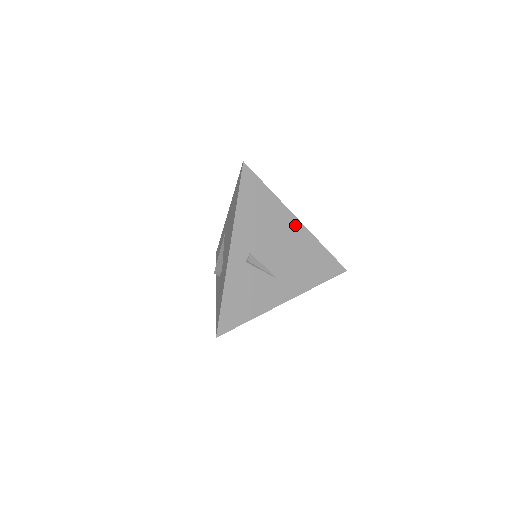
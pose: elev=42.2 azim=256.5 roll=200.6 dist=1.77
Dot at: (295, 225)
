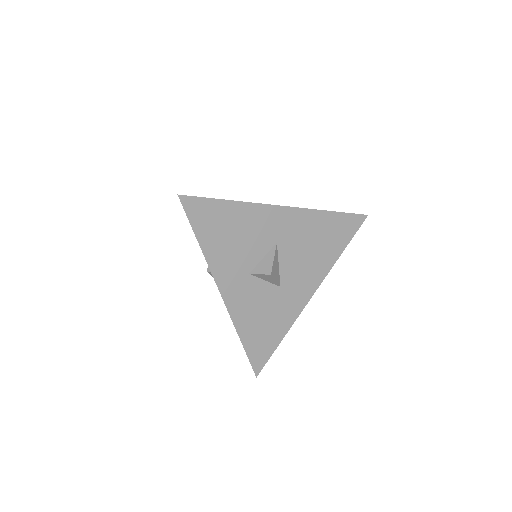
Dot at: occluded
